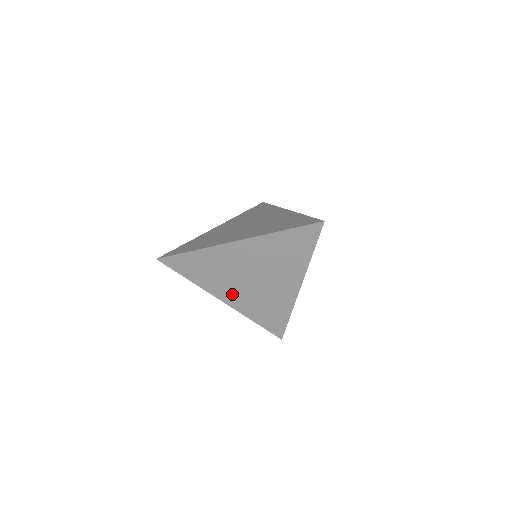
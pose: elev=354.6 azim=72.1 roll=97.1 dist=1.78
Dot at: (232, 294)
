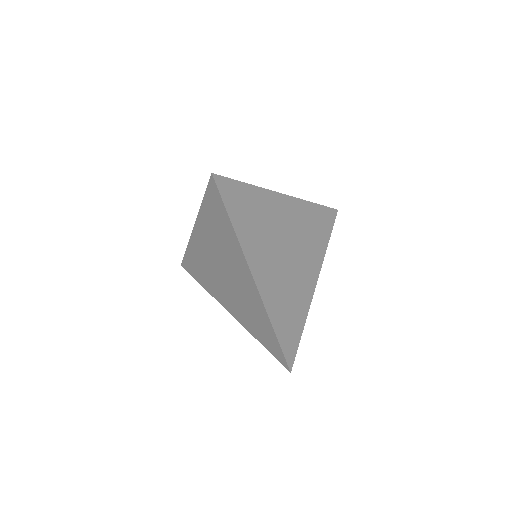
Dot at: (227, 300)
